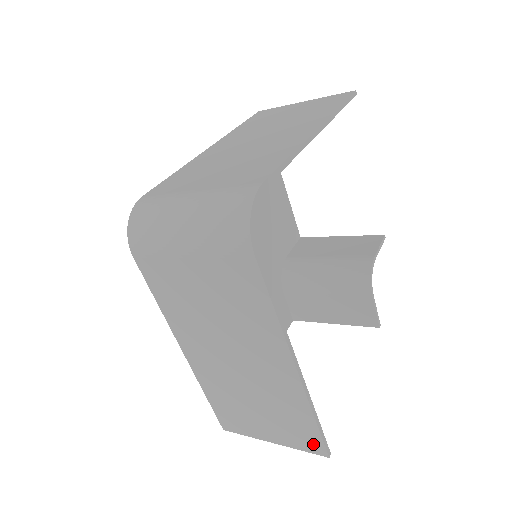
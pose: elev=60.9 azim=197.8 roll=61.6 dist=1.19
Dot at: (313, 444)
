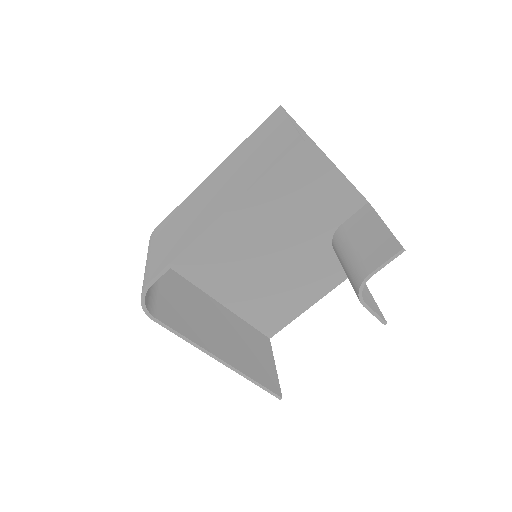
Dot at: occluded
